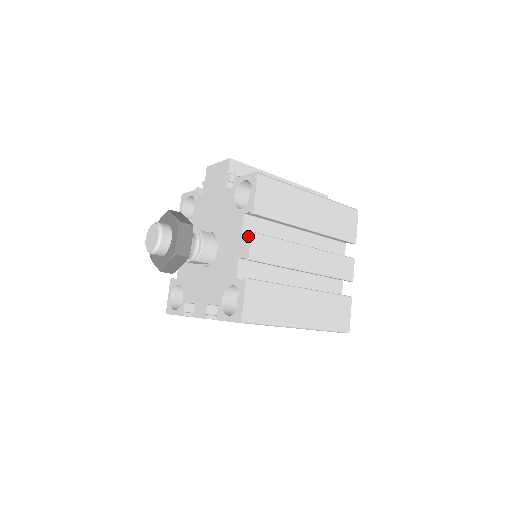
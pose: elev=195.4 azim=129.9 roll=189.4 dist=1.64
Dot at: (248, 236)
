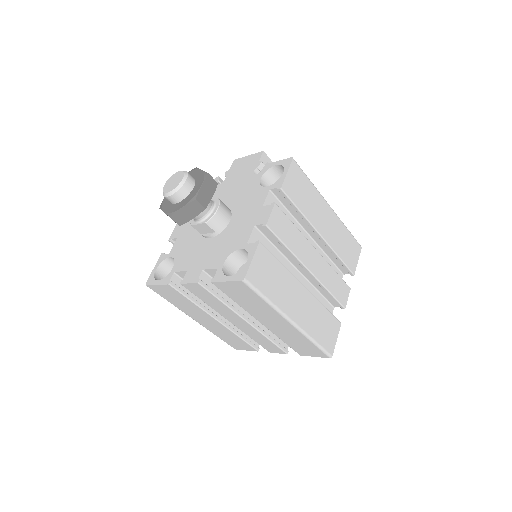
Dot at: (270, 206)
